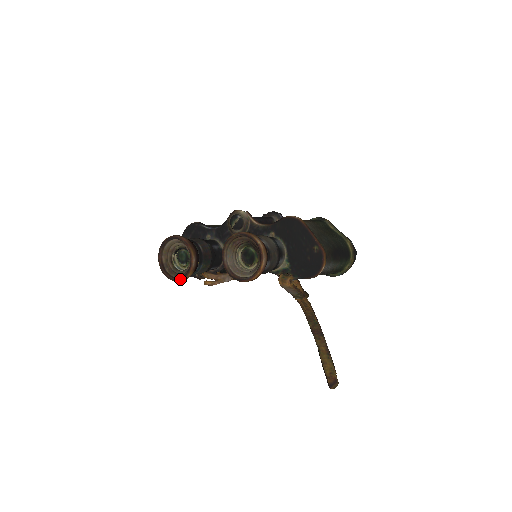
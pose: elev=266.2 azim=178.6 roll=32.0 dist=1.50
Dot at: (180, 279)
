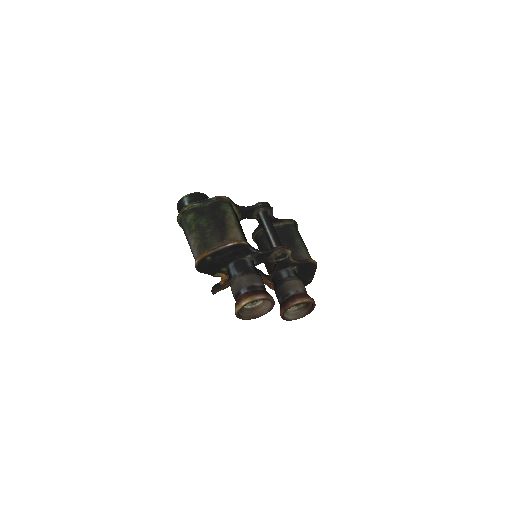
Dot at: occluded
